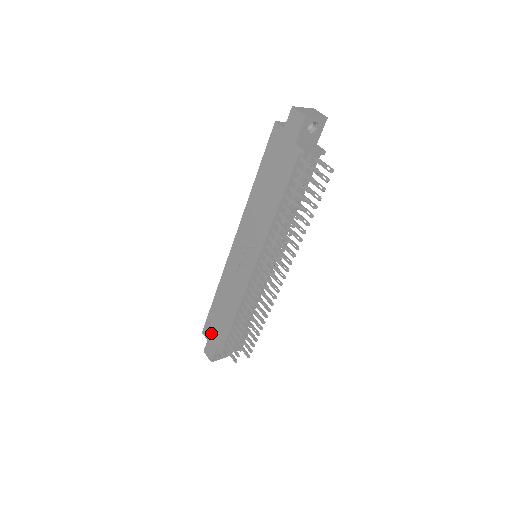
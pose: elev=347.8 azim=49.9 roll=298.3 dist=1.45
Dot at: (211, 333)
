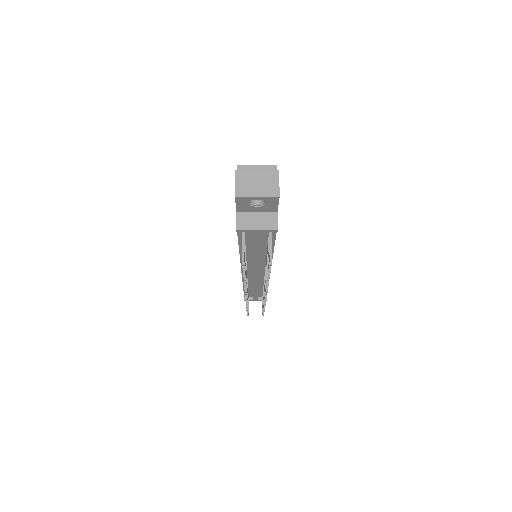
Dot at: occluded
